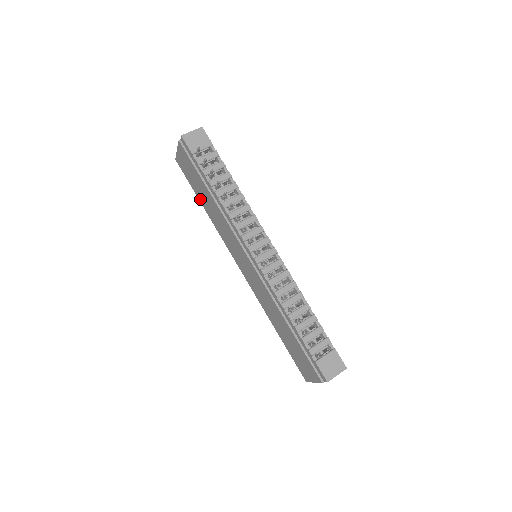
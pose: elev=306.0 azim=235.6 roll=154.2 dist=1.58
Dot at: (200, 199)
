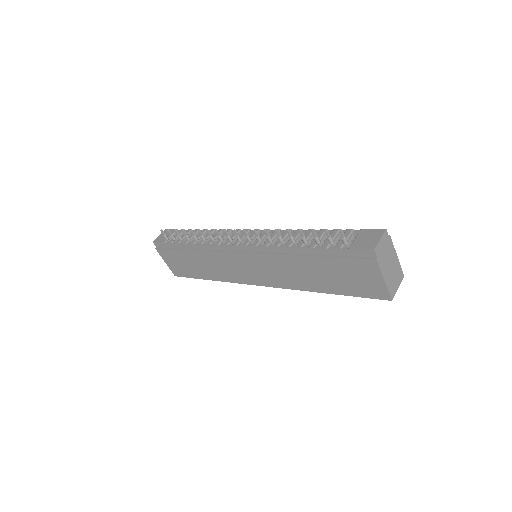
Dot at: (202, 276)
